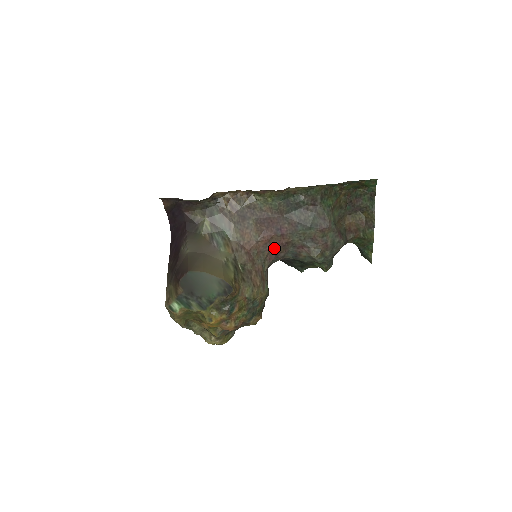
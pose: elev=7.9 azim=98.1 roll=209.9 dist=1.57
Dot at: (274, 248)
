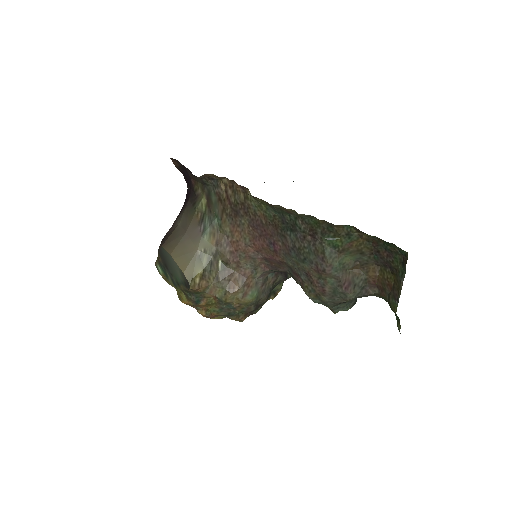
Dot at: (268, 260)
